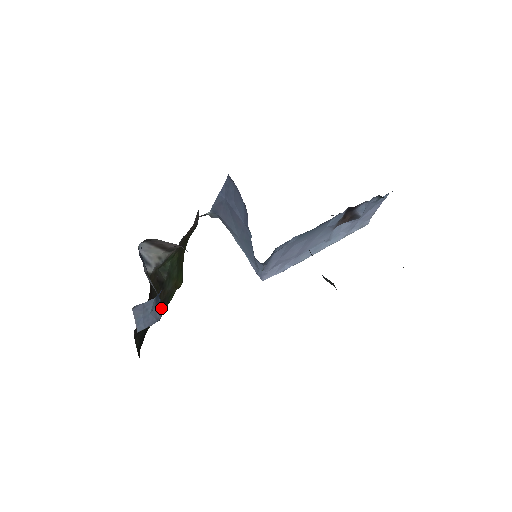
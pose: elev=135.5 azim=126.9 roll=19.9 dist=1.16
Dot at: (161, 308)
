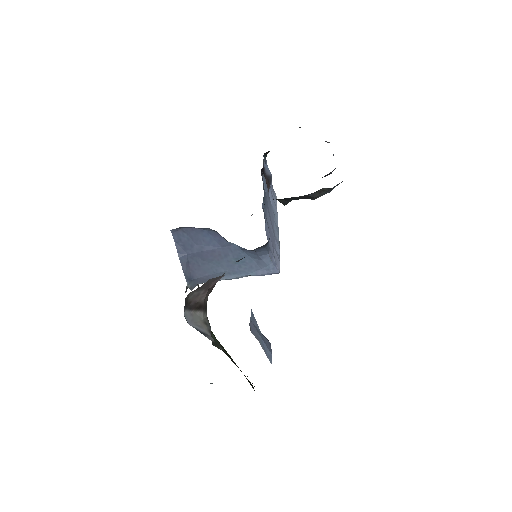
Dot at: occluded
